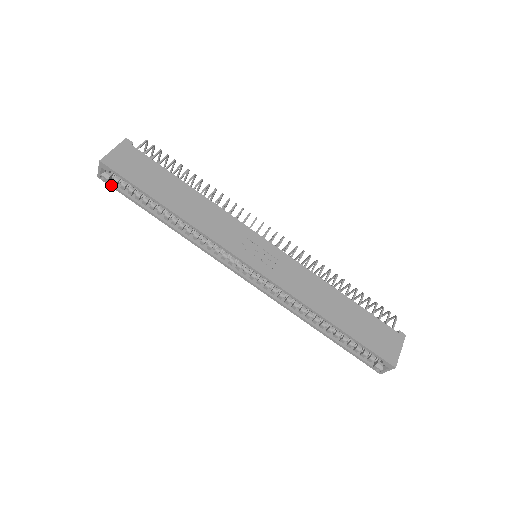
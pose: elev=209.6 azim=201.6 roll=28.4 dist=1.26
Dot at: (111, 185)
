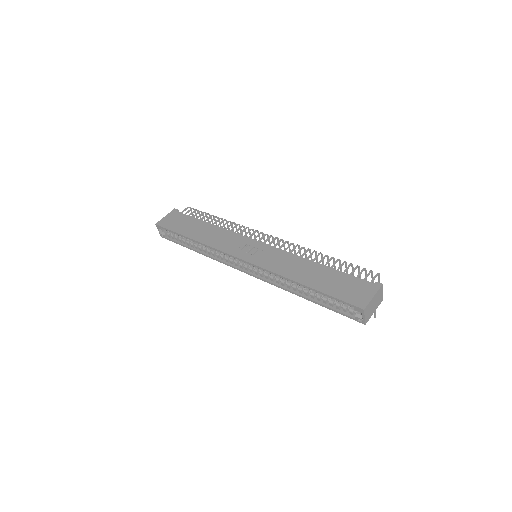
Dot at: (167, 239)
